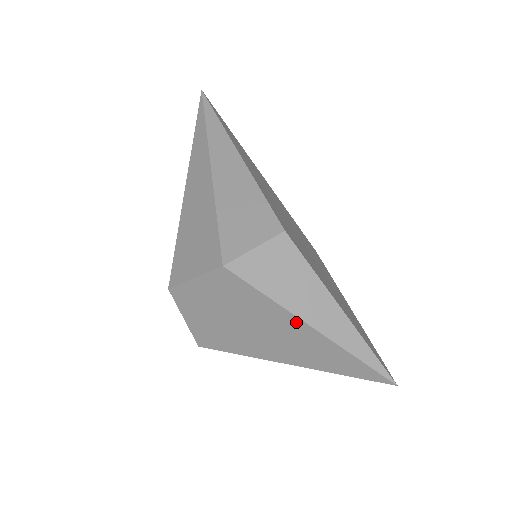
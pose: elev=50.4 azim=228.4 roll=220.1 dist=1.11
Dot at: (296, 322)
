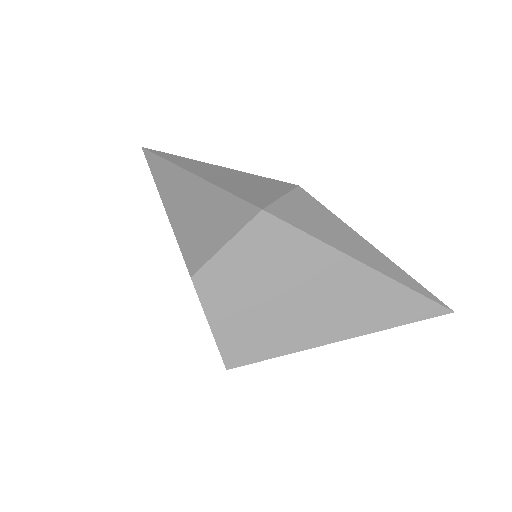
Dot at: (345, 263)
